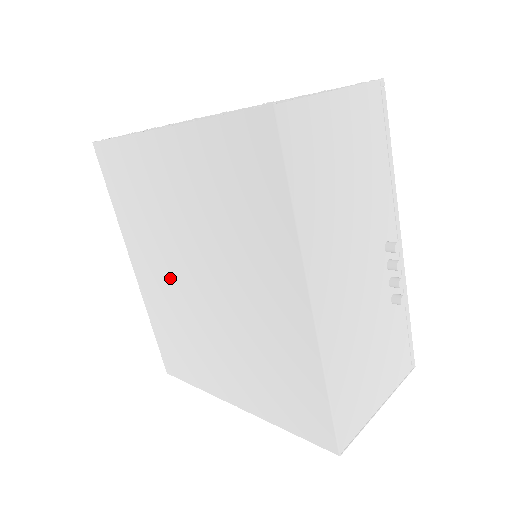
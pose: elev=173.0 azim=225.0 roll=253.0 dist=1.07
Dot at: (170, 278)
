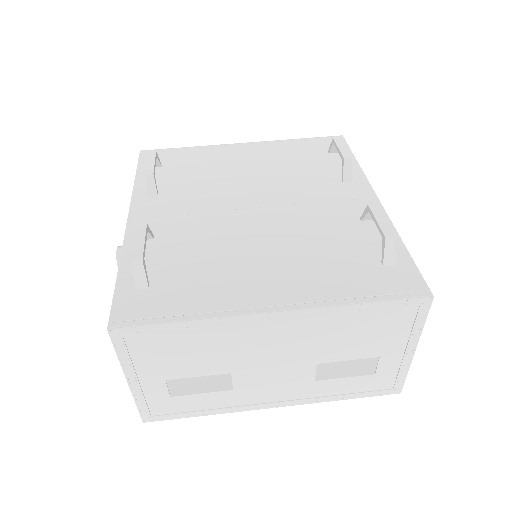
Dot at: occluded
